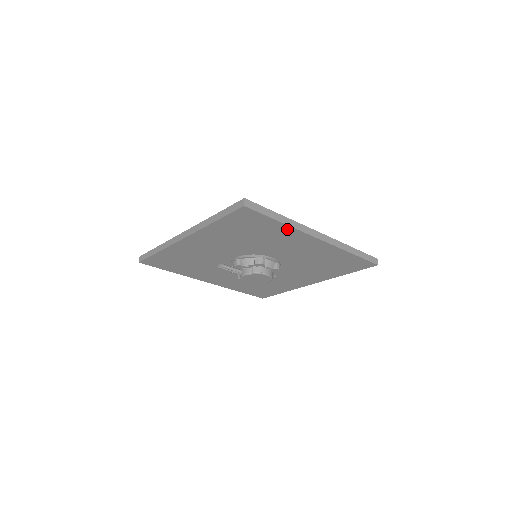
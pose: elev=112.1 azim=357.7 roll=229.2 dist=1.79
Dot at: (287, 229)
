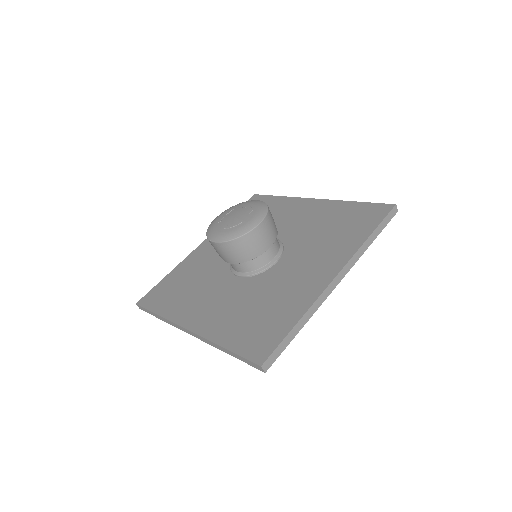
Dot at: occluded
